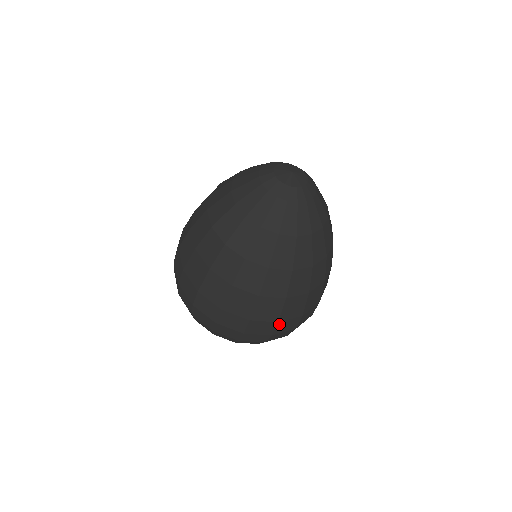
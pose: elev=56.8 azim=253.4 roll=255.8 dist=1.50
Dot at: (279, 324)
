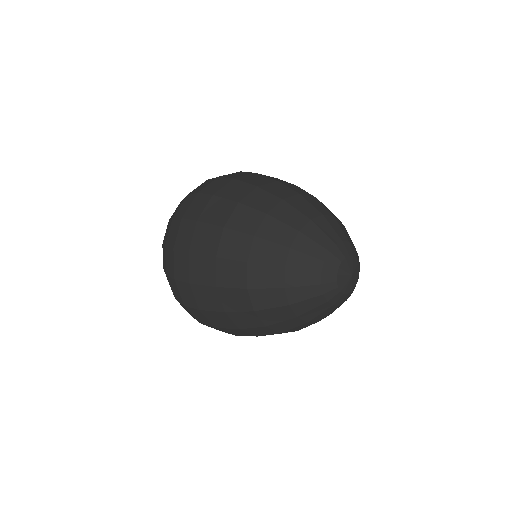
Dot at: occluded
